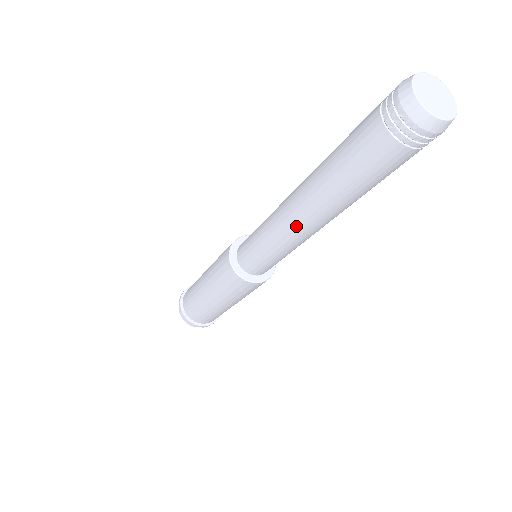
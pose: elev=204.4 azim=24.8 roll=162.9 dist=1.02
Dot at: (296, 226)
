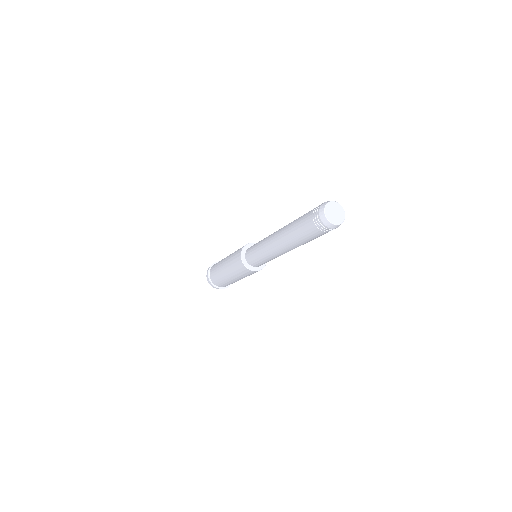
Dot at: (274, 246)
